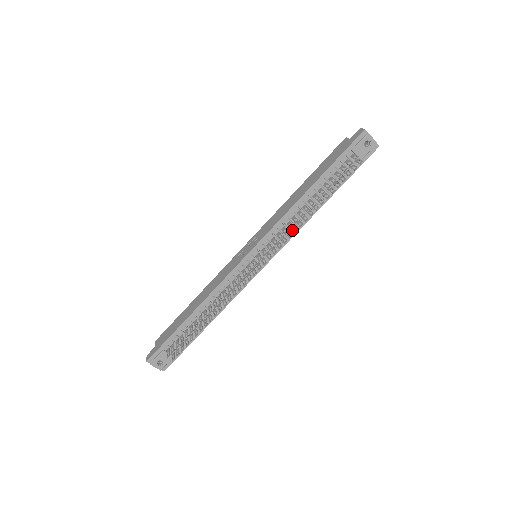
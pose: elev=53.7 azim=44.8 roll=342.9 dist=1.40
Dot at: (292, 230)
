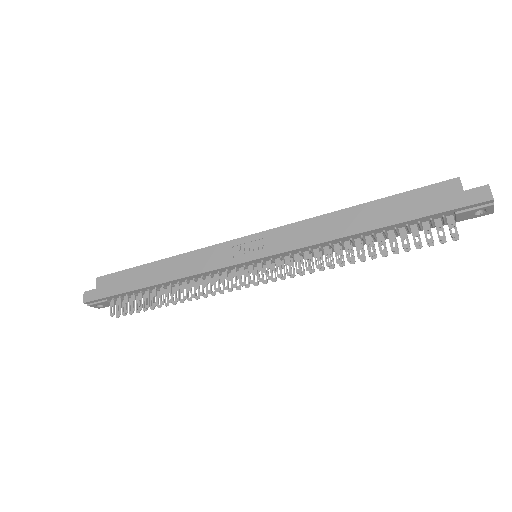
Dot at: occluded
